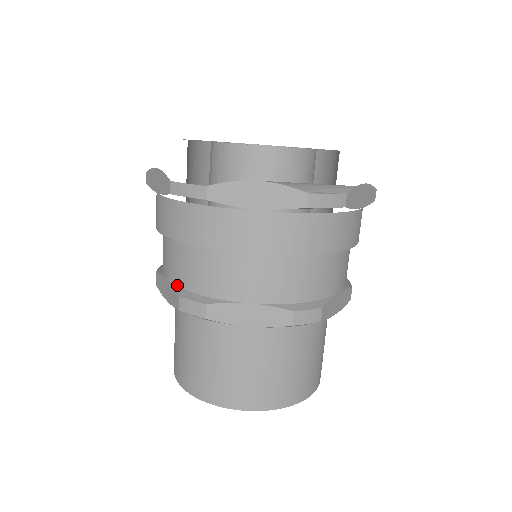
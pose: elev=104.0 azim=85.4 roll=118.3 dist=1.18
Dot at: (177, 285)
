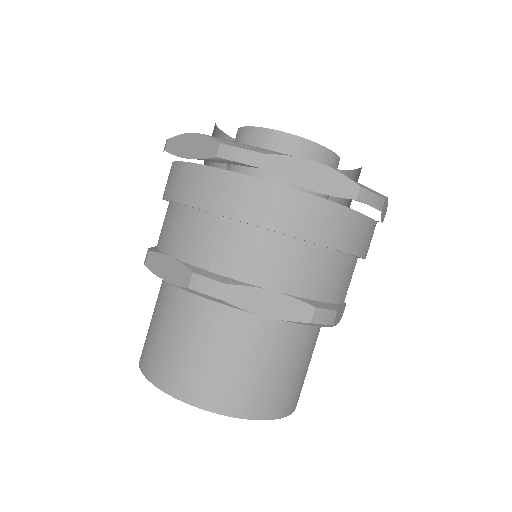
Dot at: occluded
